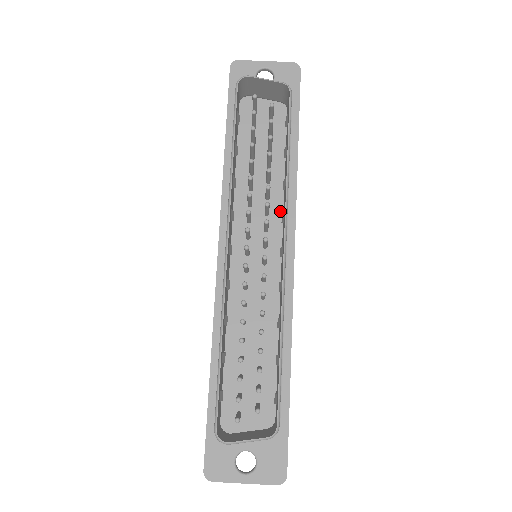
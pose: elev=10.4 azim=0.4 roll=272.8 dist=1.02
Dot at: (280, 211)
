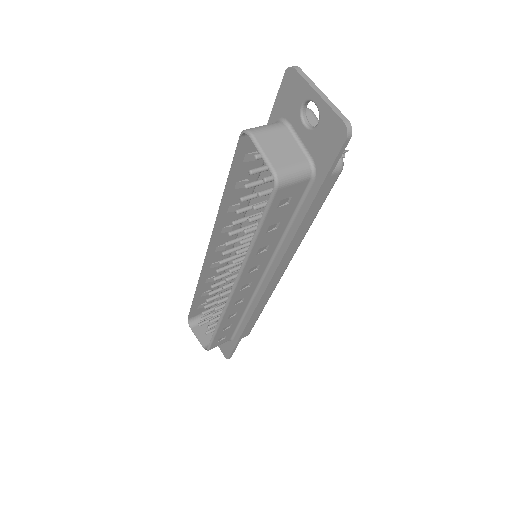
Dot at: occluded
